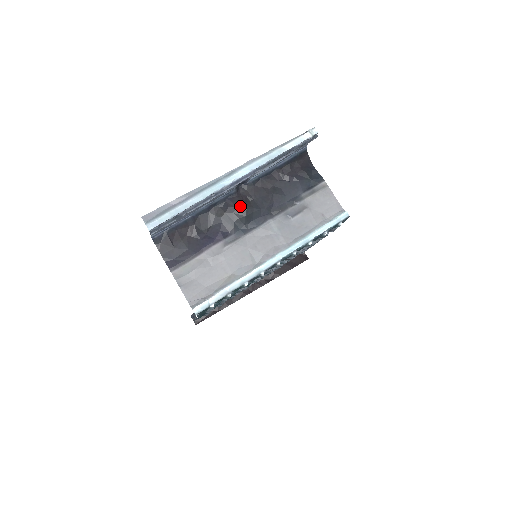
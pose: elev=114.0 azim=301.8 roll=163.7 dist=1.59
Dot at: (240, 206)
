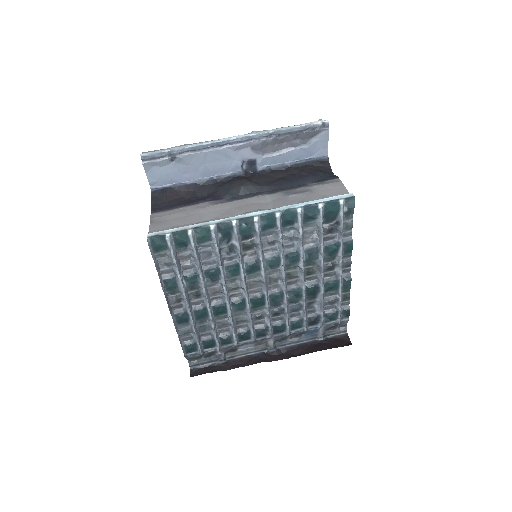
Dot at: (241, 179)
